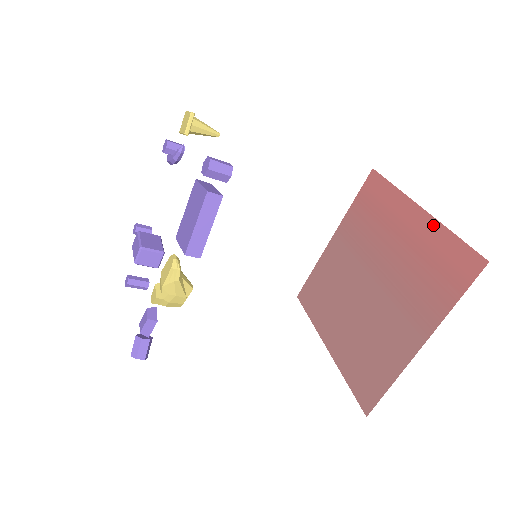
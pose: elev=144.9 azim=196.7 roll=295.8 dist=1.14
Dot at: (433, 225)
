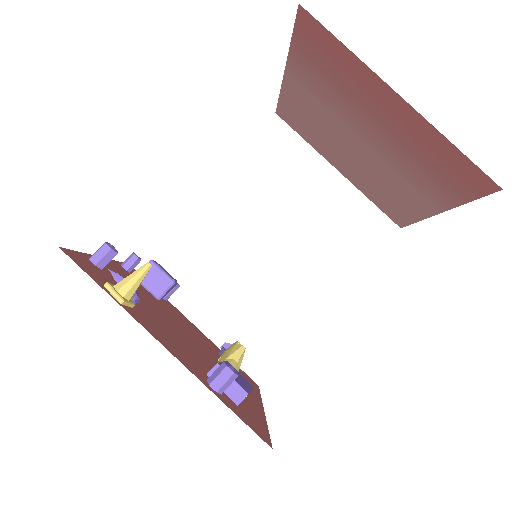
Dot at: (424, 125)
